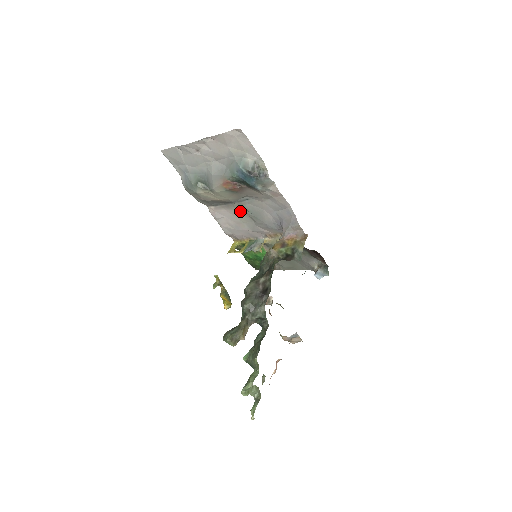
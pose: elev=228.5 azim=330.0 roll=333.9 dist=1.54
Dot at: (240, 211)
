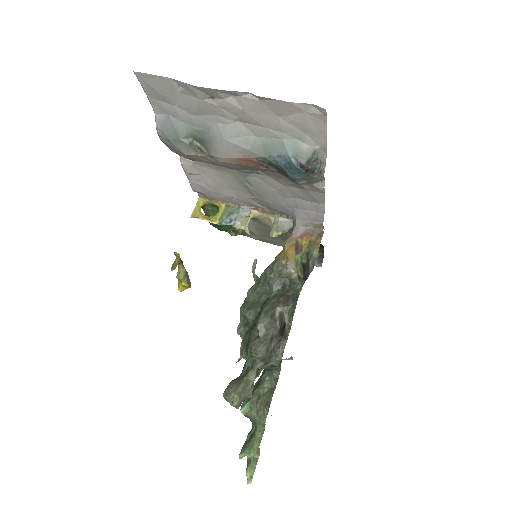
Dot at: (235, 179)
